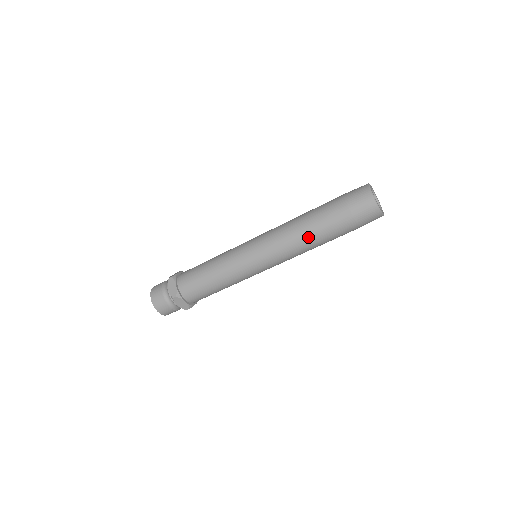
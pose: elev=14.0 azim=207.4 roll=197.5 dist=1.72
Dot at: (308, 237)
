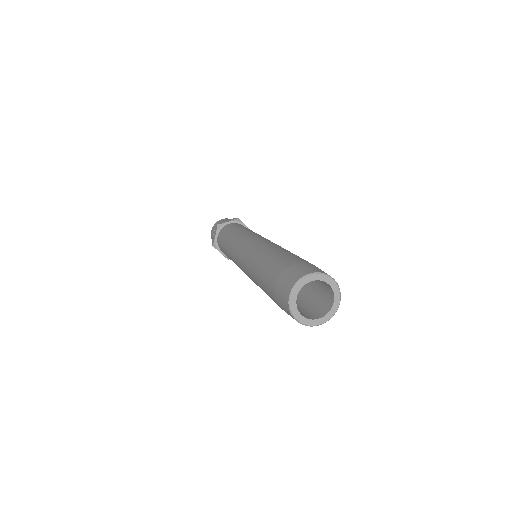
Dot at: (258, 283)
